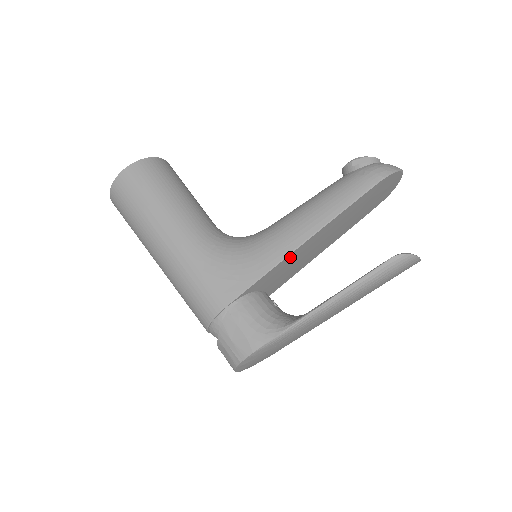
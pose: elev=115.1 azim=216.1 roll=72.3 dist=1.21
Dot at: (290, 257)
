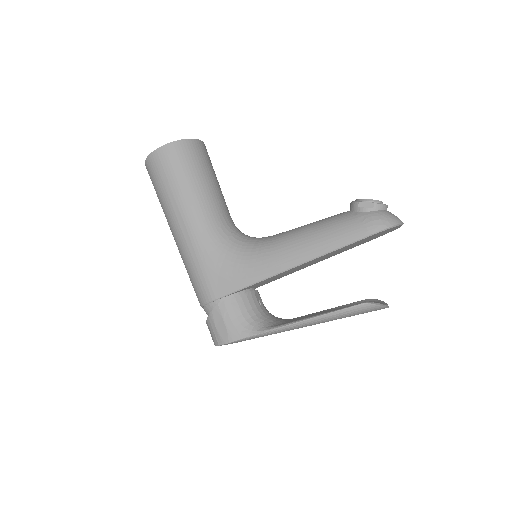
Dot at: (279, 274)
